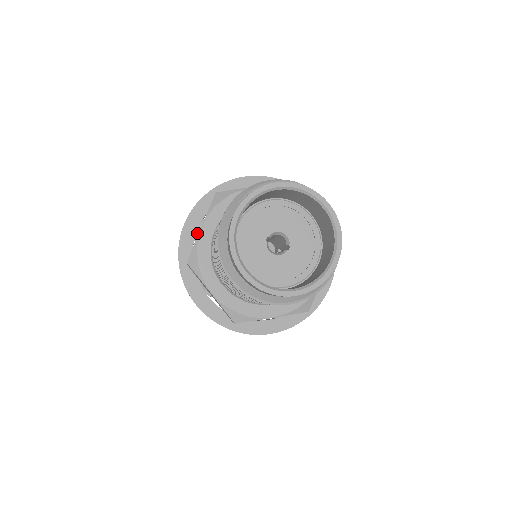
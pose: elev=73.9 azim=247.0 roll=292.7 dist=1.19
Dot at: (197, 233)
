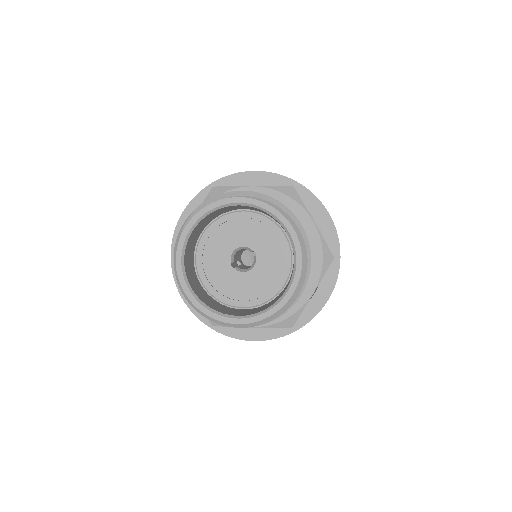
Dot at: occluded
